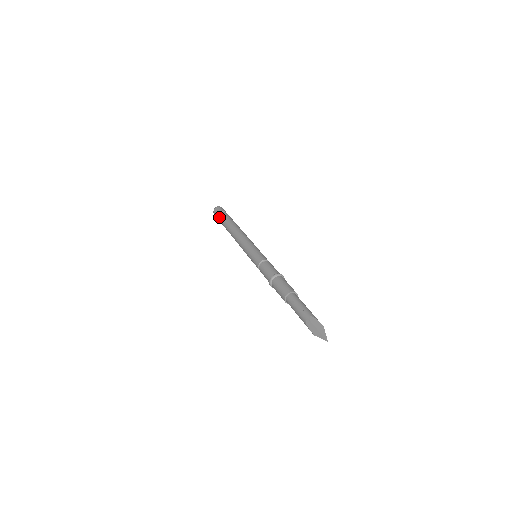
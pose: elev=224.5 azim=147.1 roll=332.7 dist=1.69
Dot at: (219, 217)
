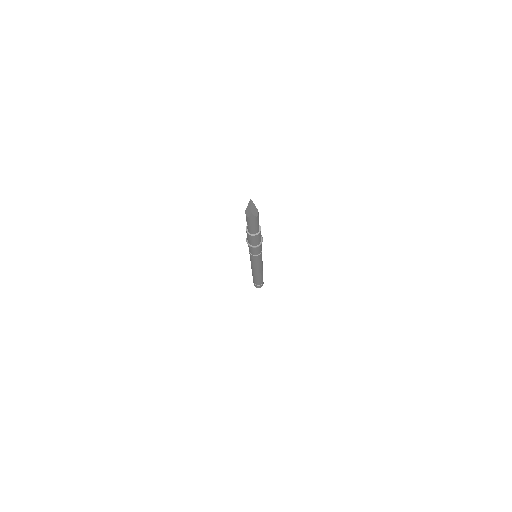
Dot at: occluded
